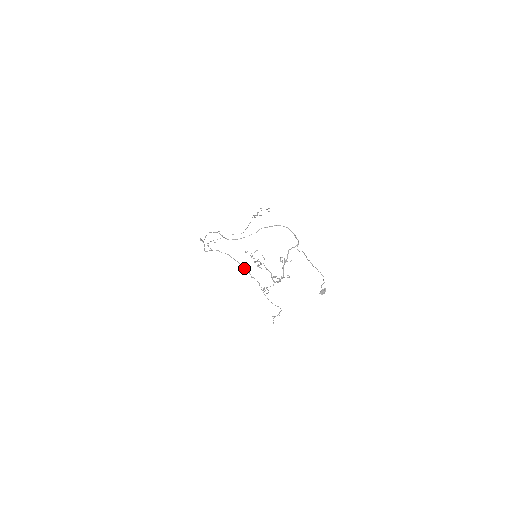
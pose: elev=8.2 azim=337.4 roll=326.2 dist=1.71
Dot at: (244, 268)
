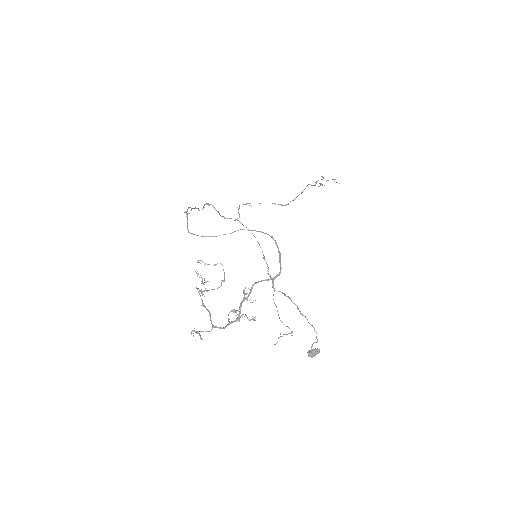
Dot at: (264, 257)
